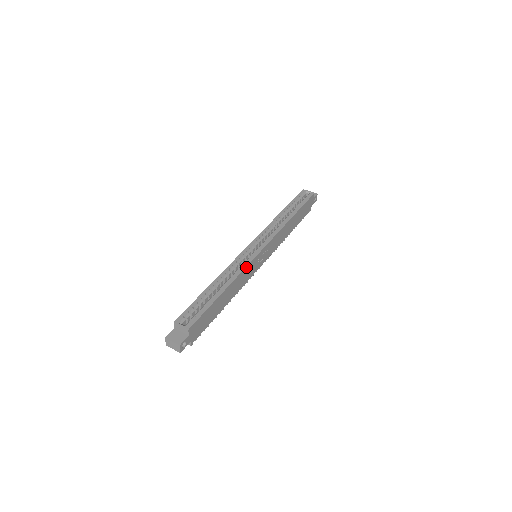
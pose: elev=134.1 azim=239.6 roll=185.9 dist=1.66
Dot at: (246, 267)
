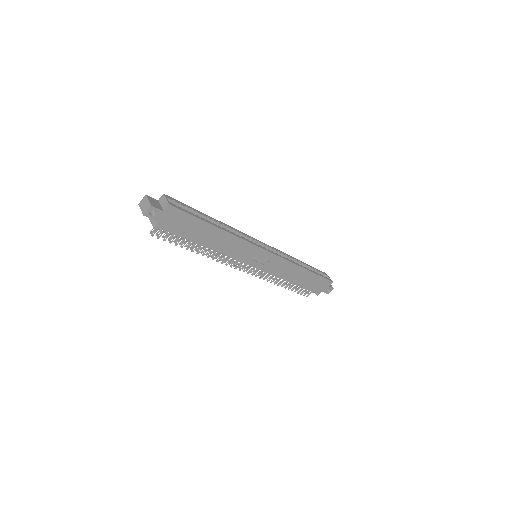
Dot at: (246, 241)
